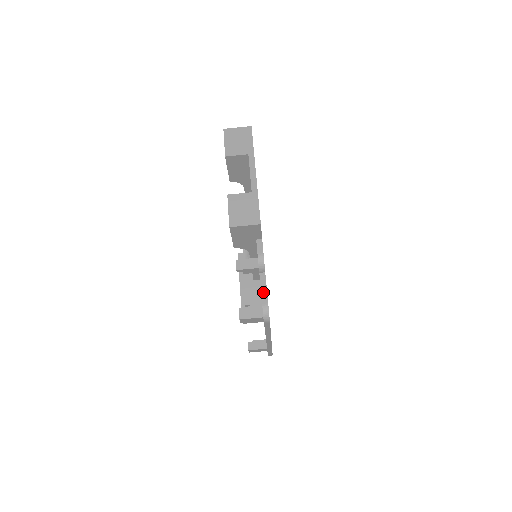
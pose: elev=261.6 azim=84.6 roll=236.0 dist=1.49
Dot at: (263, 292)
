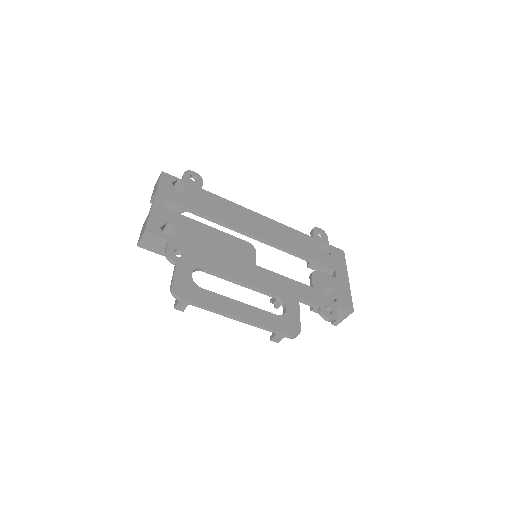
Dot at: (172, 278)
